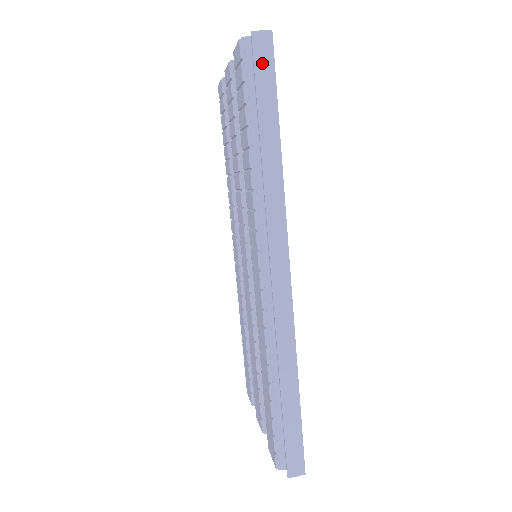
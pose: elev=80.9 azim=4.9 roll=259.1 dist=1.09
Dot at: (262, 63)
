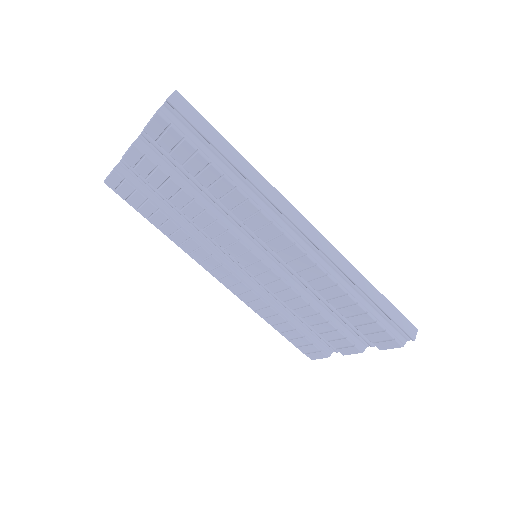
Dot at: (189, 114)
